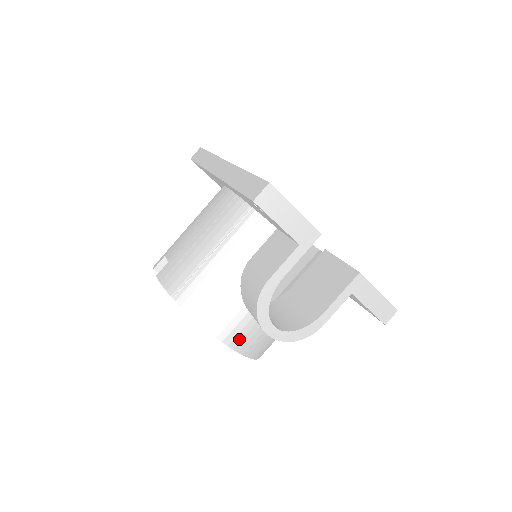
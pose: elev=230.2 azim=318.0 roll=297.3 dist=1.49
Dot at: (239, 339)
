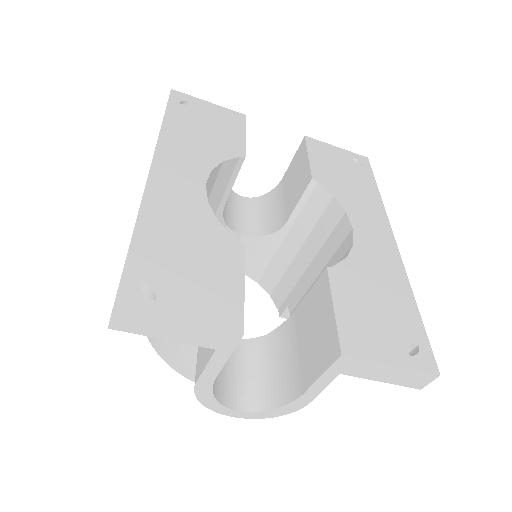
Dot at: occluded
